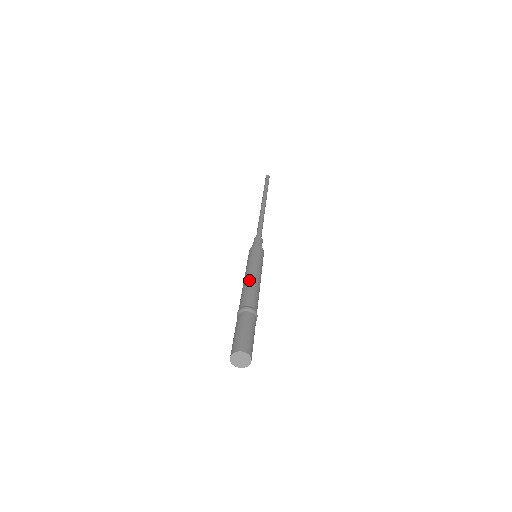
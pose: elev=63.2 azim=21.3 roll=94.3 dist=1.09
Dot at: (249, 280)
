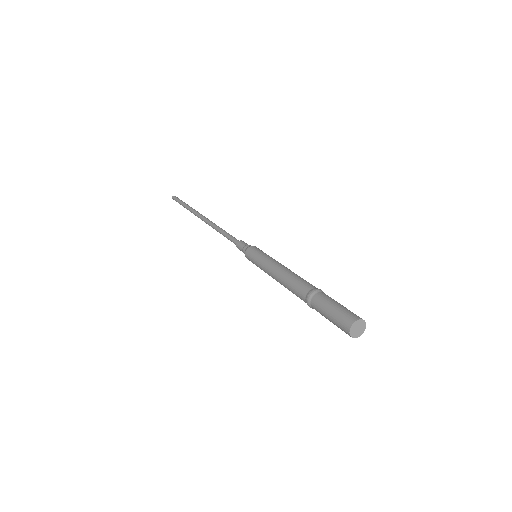
Dot at: (288, 270)
